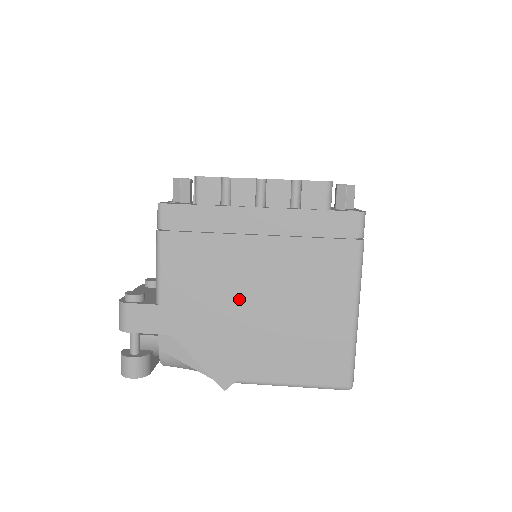
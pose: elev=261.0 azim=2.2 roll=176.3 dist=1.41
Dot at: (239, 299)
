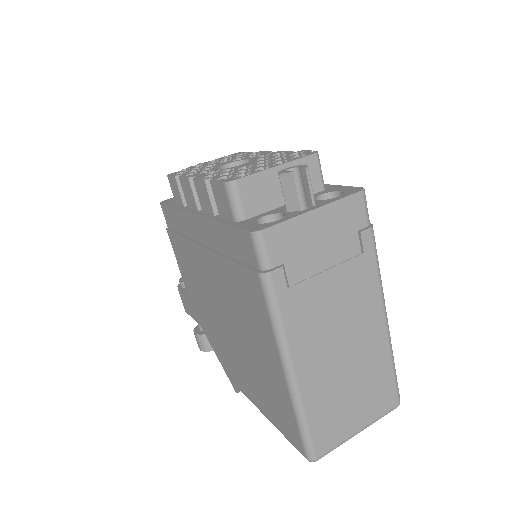
Dot at: (215, 310)
